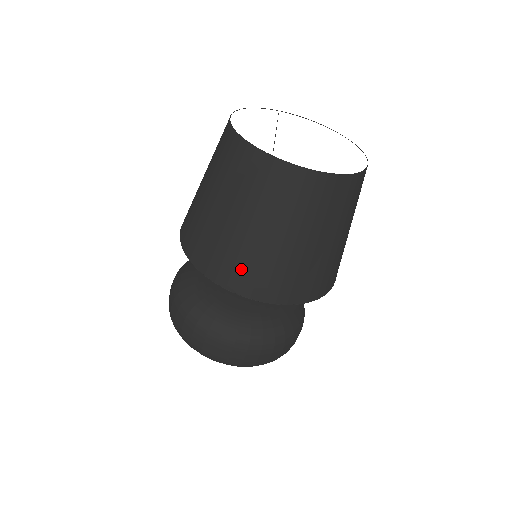
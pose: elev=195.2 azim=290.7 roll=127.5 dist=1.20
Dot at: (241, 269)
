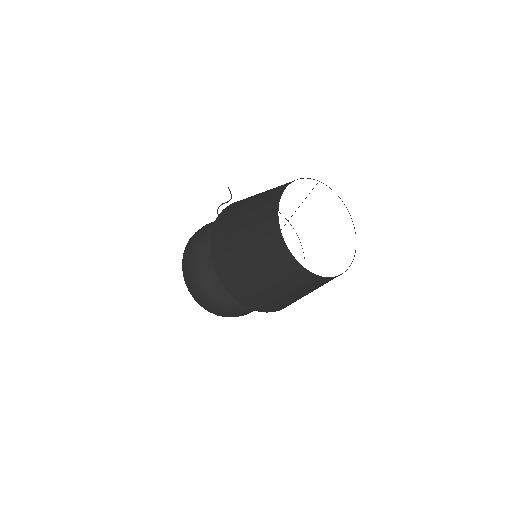
Dot at: (242, 289)
